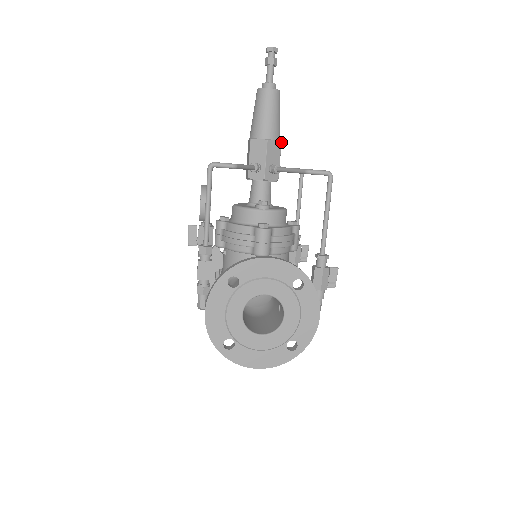
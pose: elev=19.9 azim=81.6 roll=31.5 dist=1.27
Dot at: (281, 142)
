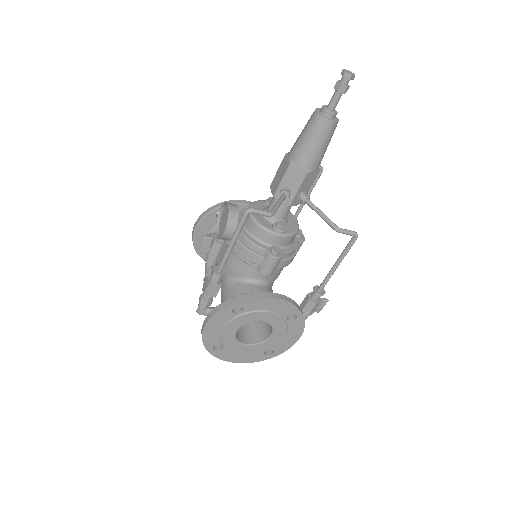
Dot at: (319, 171)
